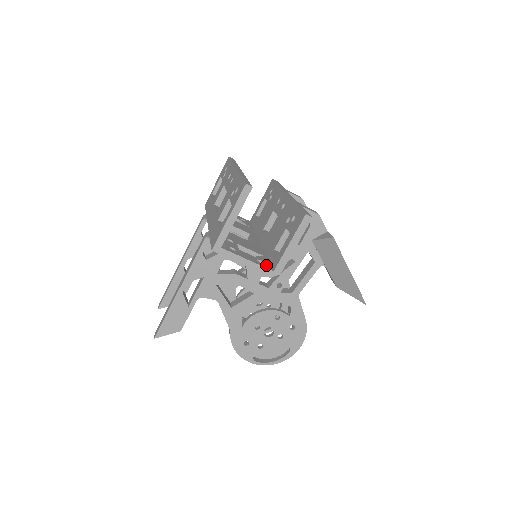
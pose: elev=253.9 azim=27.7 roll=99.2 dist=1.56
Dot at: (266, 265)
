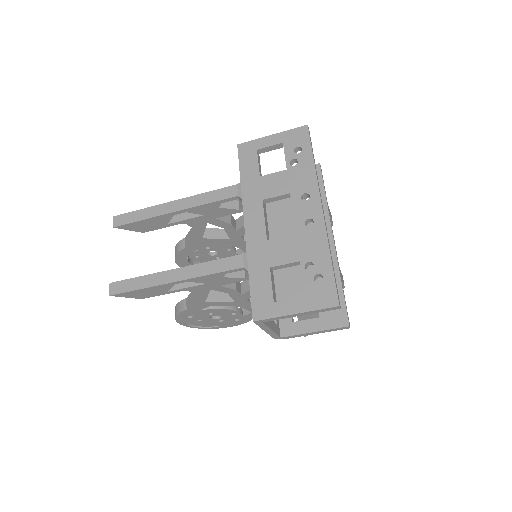
Dot at: (278, 327)
